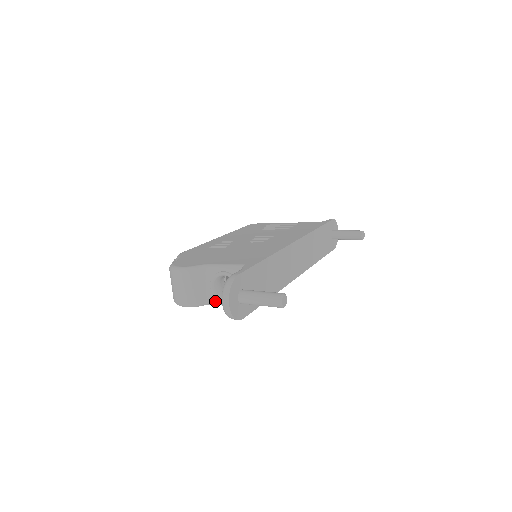
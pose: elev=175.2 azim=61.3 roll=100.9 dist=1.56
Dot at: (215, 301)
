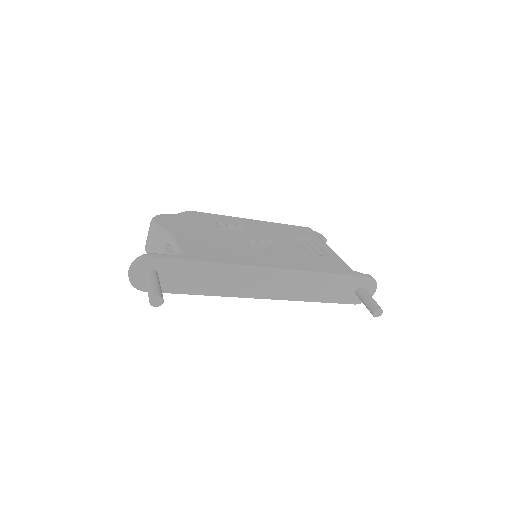
Dot at: occluded
